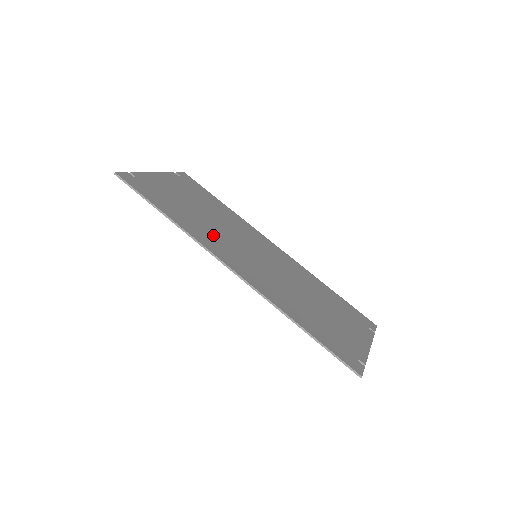
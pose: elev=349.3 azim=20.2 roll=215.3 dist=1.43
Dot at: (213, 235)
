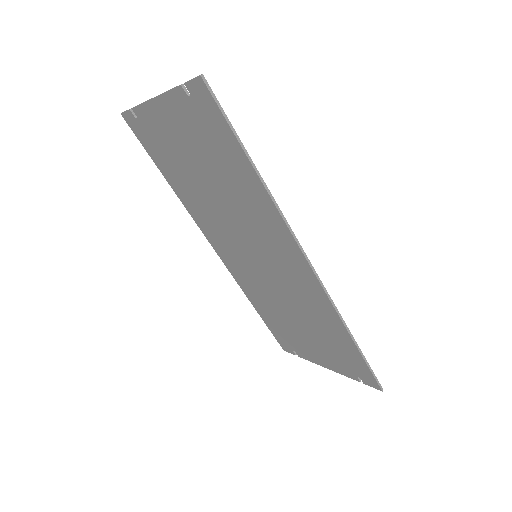
Dot at: (256, 217)
